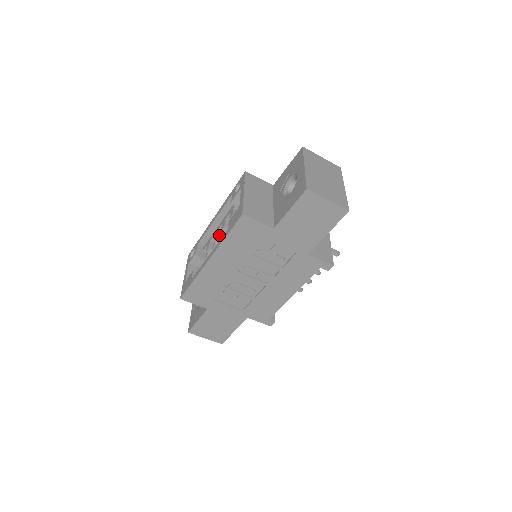
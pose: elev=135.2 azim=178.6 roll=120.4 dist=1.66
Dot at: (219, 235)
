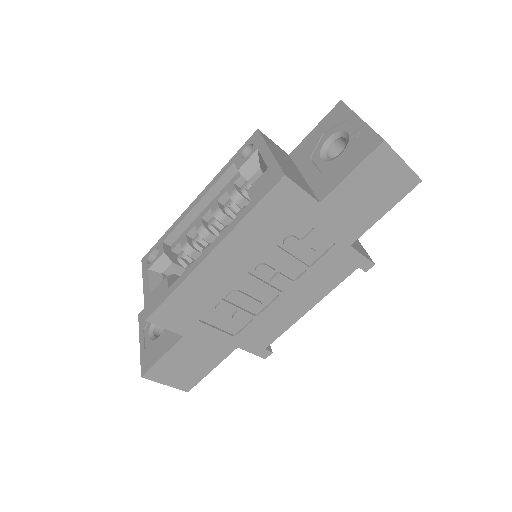
Dot at: (205, 224)
